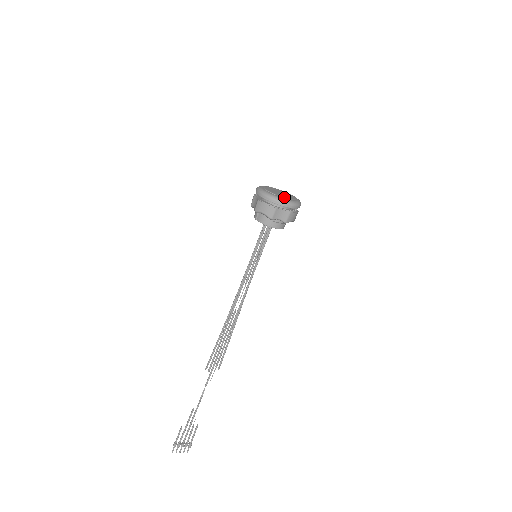
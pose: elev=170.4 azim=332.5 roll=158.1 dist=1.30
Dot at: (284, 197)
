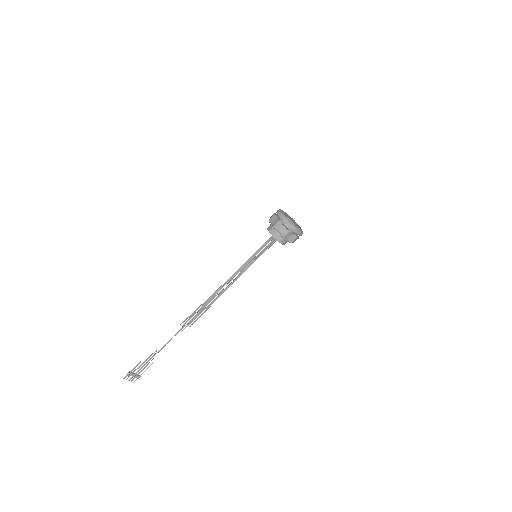
Dot at: occluded
